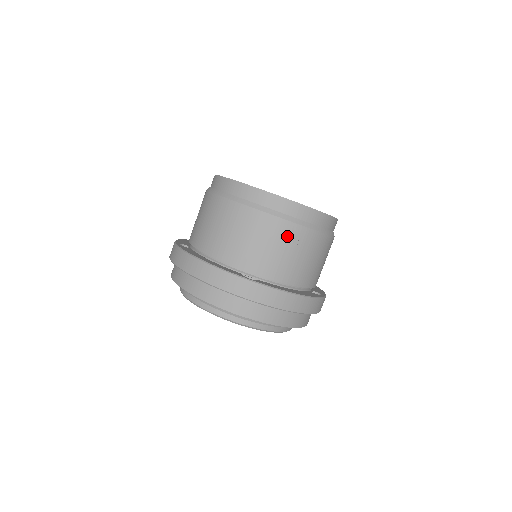
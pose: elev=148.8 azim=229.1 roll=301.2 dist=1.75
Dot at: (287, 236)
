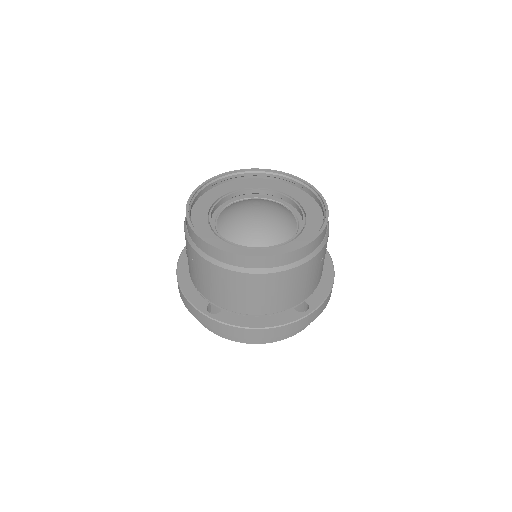
Dot at: (318, 262)
